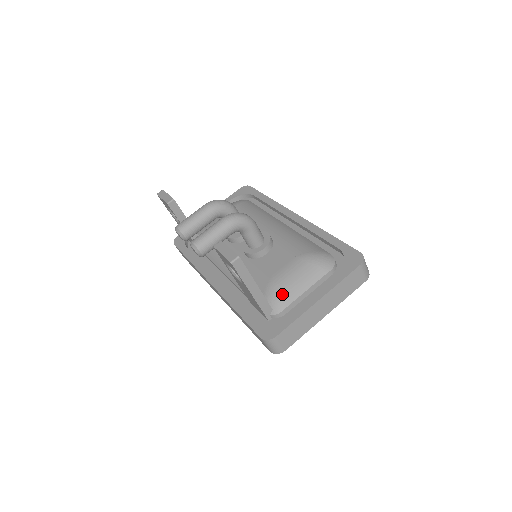
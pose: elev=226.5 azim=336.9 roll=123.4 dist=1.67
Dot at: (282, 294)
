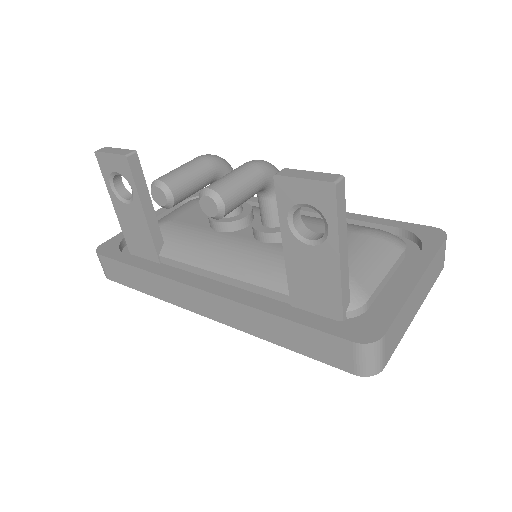
Dot at: (358, 277)
